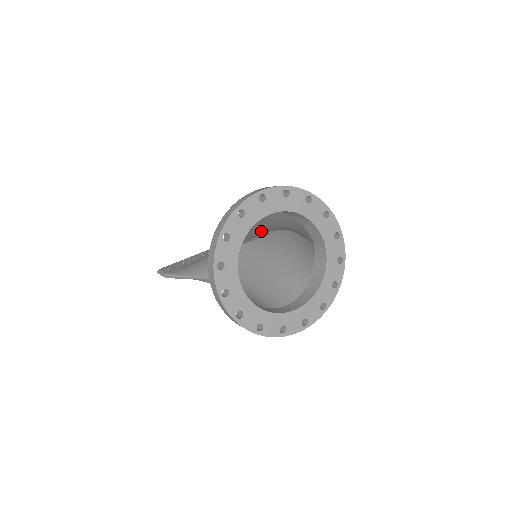
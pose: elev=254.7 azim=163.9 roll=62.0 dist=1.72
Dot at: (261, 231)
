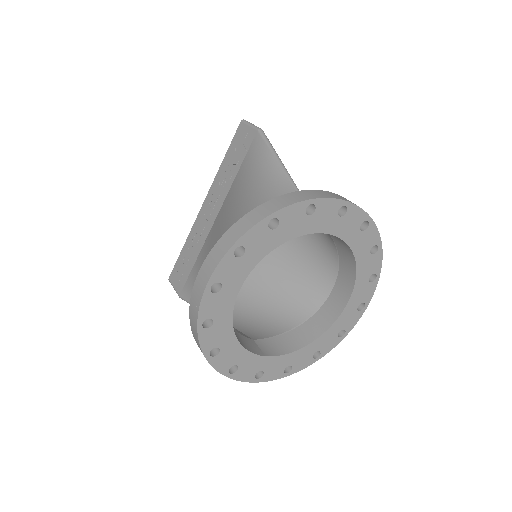
Dot at: (237, 201)
